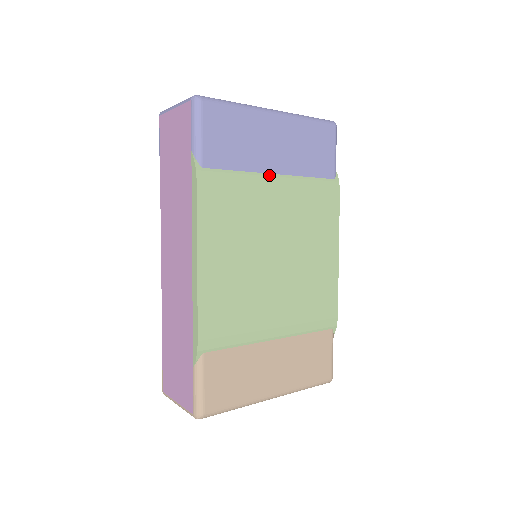
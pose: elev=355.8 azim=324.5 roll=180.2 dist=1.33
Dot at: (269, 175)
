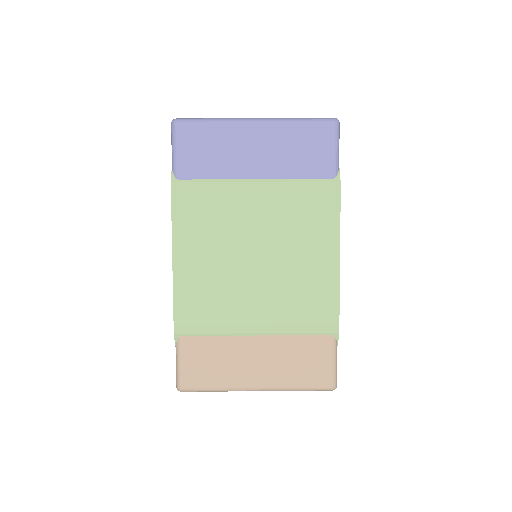
Dot at: (248, 181)
